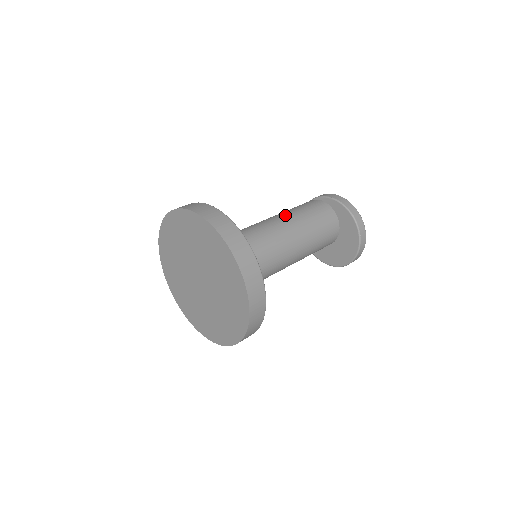
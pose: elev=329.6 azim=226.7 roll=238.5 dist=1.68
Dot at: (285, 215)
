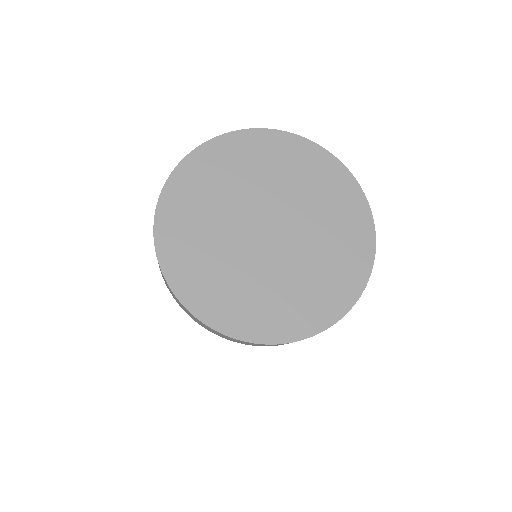
Dot at: occluded
